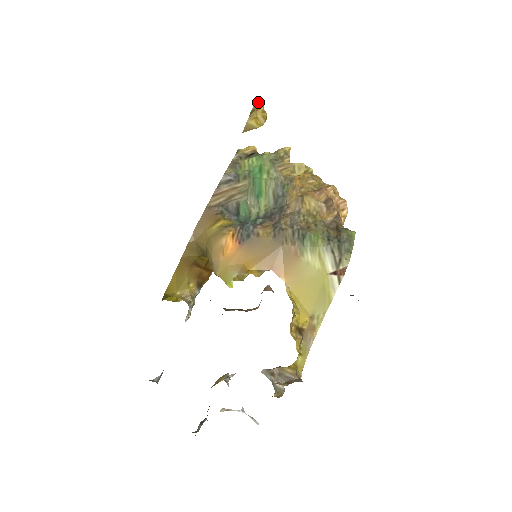
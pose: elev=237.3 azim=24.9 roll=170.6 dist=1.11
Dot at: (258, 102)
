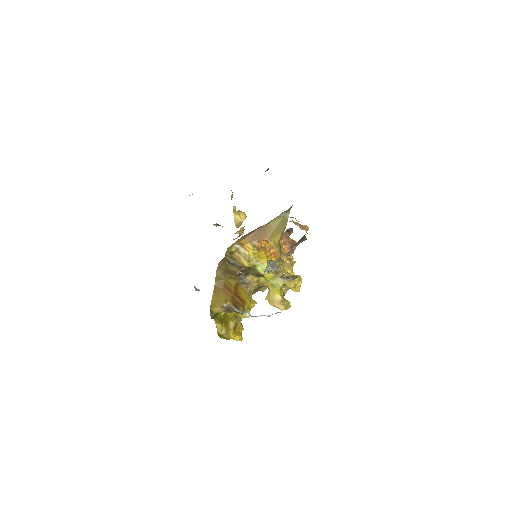
Dot at: (238, 211)
